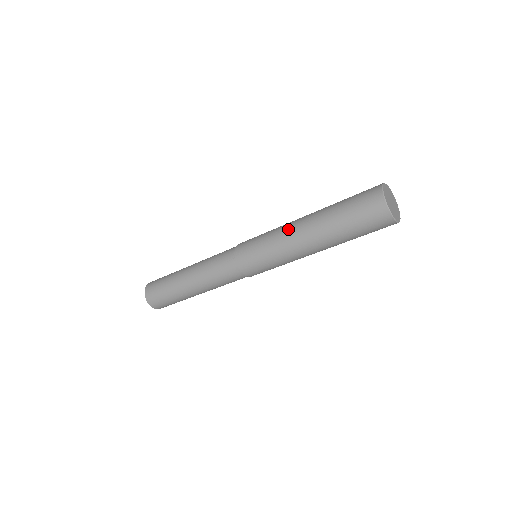
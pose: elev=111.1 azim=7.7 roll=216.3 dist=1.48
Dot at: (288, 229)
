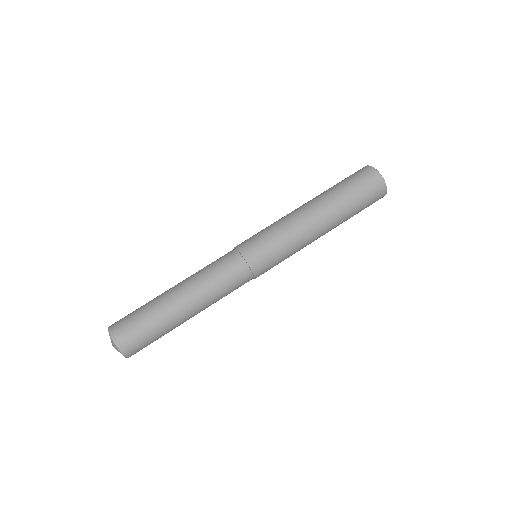
Dot at: (293, 213)
